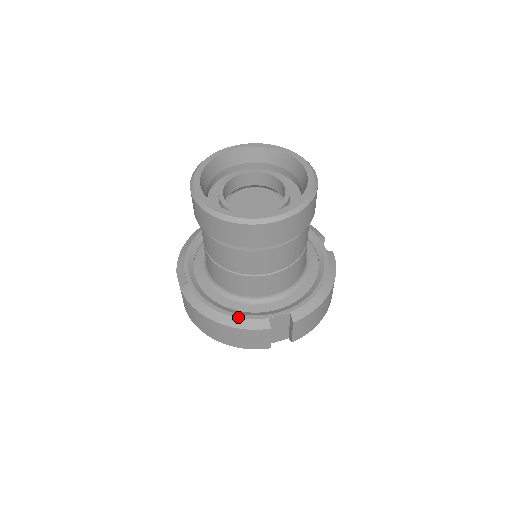
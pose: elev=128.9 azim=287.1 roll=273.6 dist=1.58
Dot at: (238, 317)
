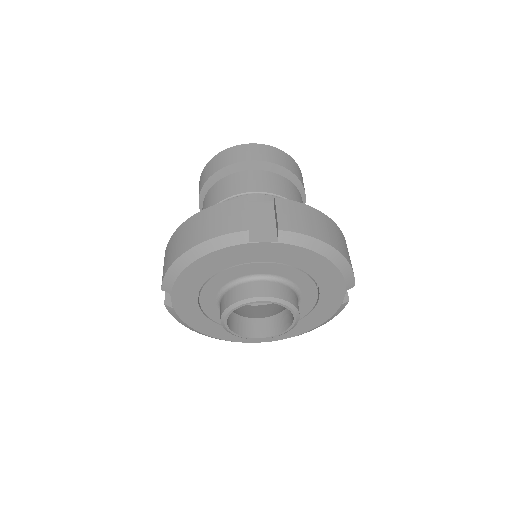
Dot at: occluded
